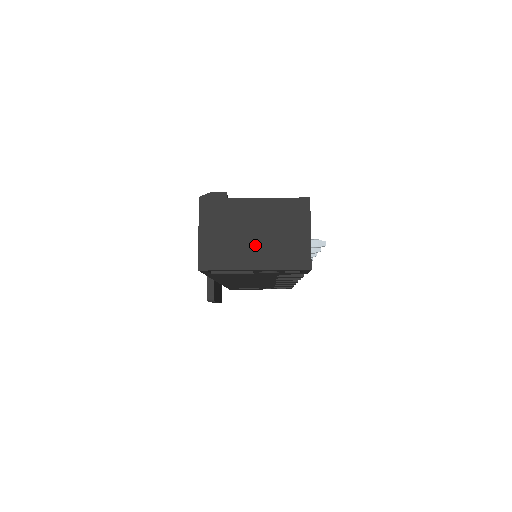
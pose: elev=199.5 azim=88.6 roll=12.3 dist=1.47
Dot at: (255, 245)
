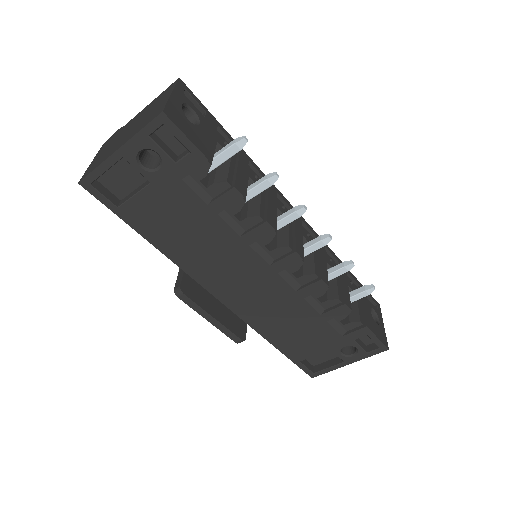
Dot at: (126, 136)
